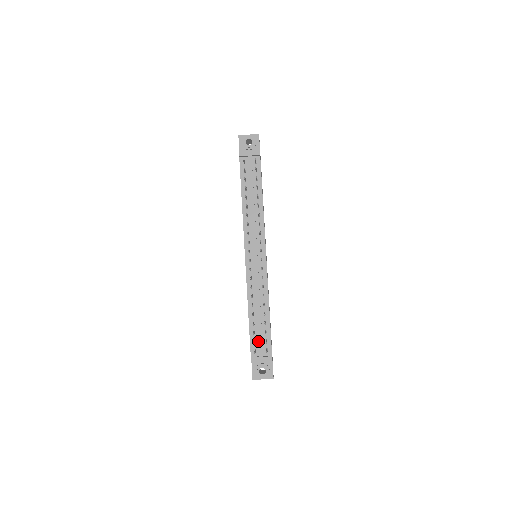
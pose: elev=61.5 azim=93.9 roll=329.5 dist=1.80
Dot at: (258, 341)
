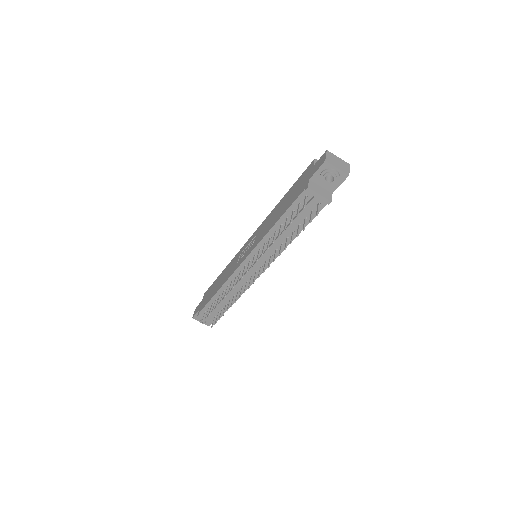
Dot at: (211, 312)
